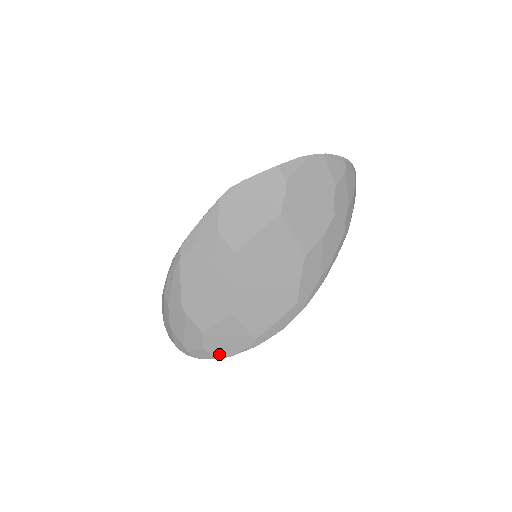
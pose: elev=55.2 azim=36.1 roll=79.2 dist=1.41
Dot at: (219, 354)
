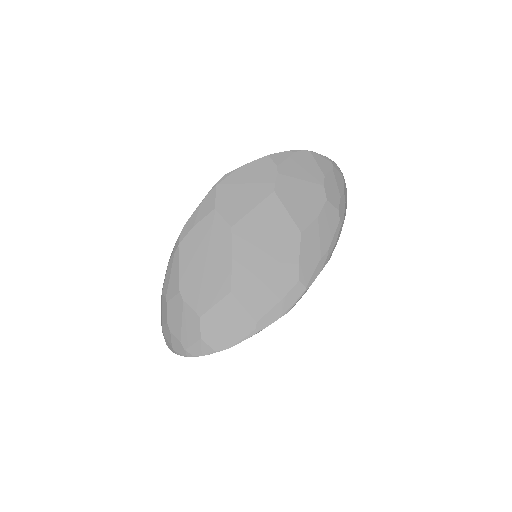
Dot at: (218, 345)
